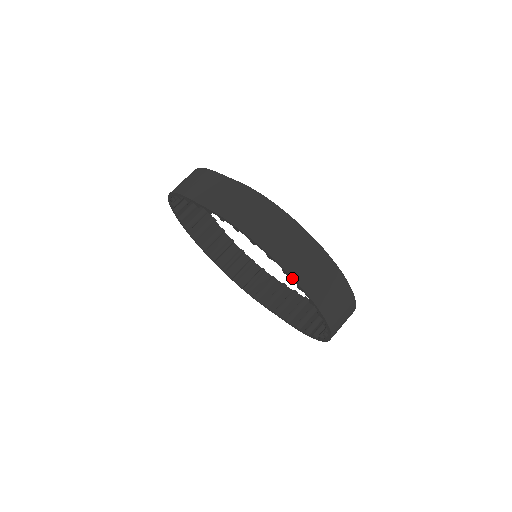
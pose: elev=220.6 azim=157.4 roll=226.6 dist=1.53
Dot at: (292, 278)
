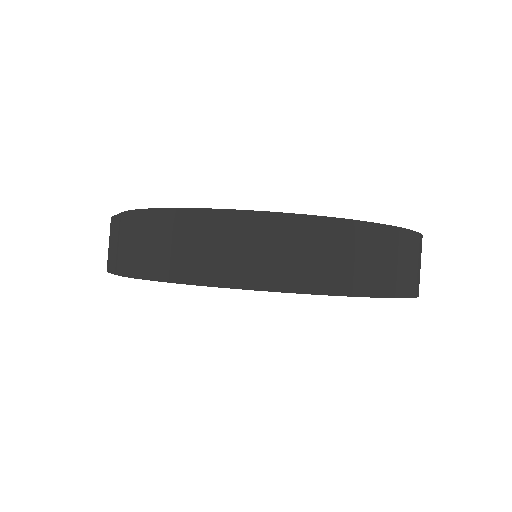
Dot at: (242, 289)
